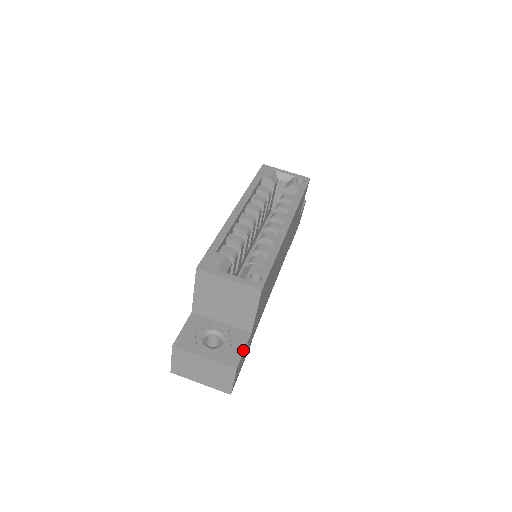
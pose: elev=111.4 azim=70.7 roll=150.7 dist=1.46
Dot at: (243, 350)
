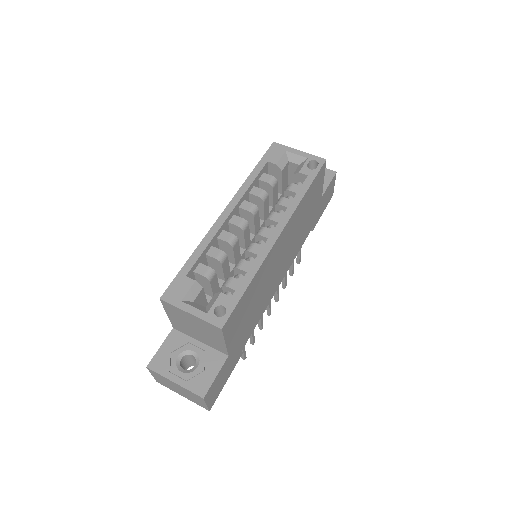
Dot at: (215, 376)
